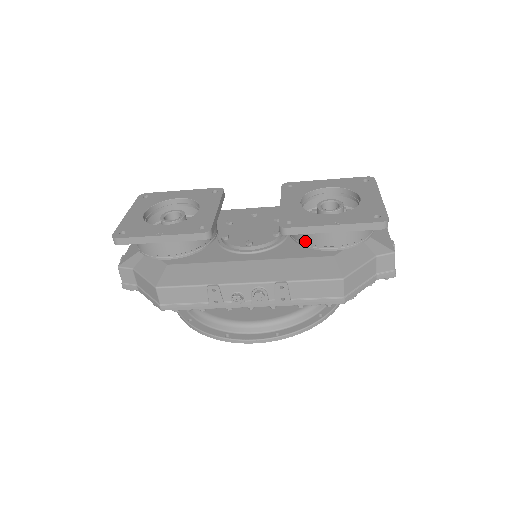
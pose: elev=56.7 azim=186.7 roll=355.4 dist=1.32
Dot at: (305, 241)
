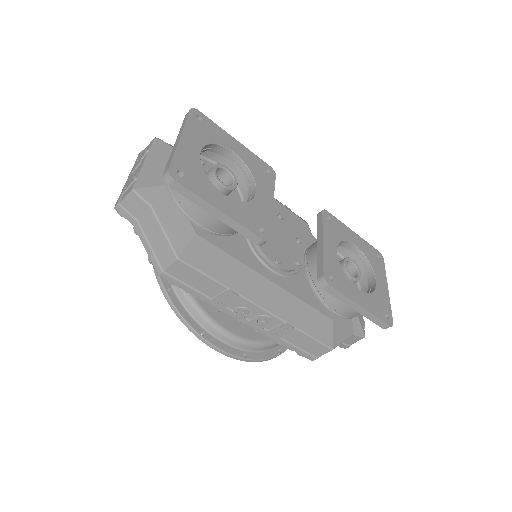
Dot at: (321, 292)
